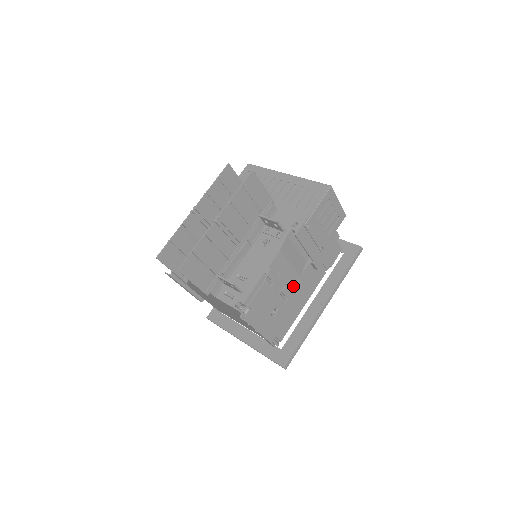
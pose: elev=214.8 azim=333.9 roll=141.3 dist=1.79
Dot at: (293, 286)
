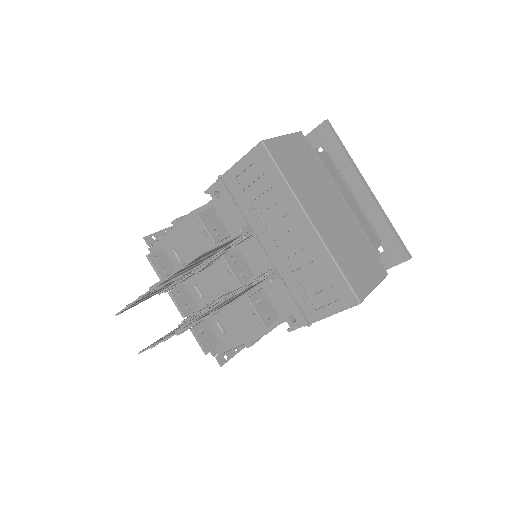
Dot at: occluded
